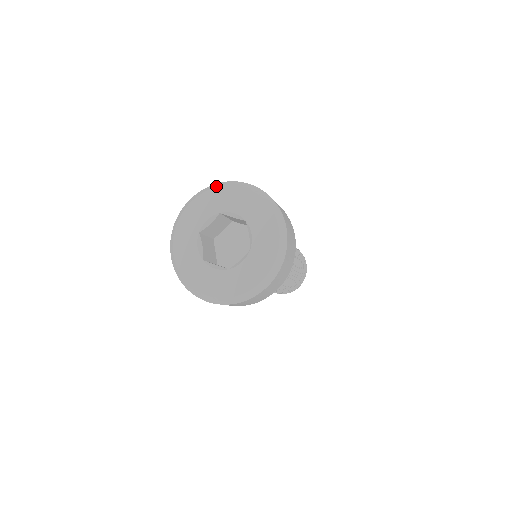
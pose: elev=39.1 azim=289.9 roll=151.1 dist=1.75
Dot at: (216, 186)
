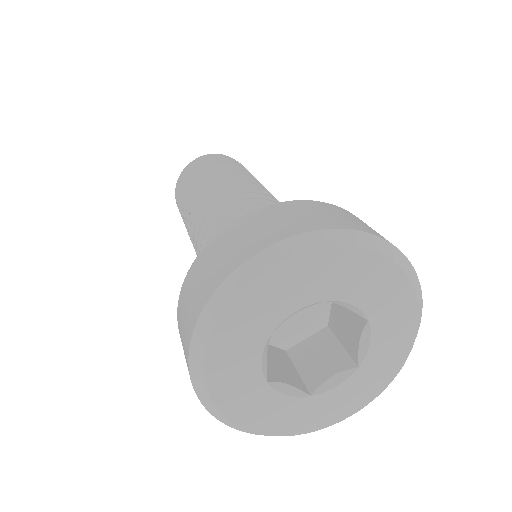
Dot at: (335, 243)
